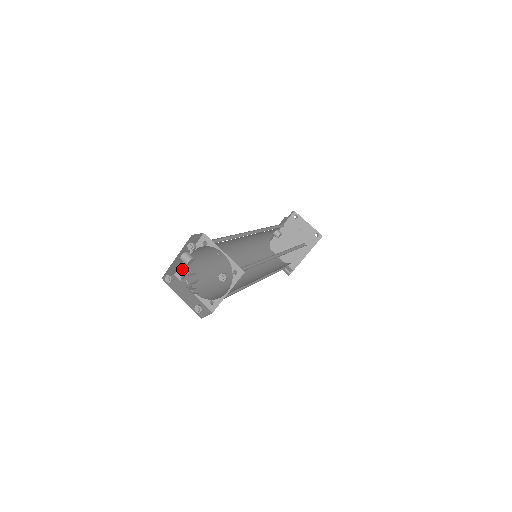
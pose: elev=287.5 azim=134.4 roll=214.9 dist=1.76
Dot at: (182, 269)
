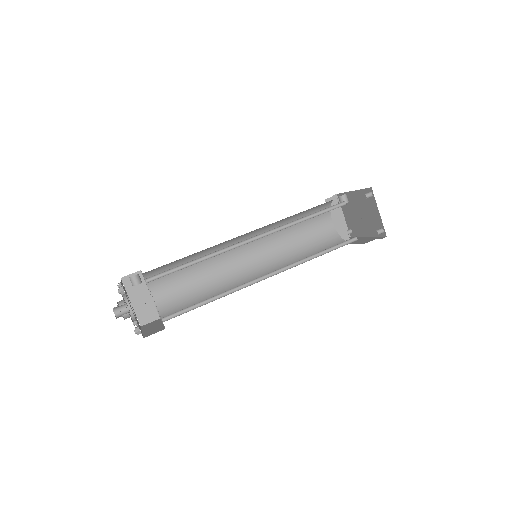
Dot at: occluded
